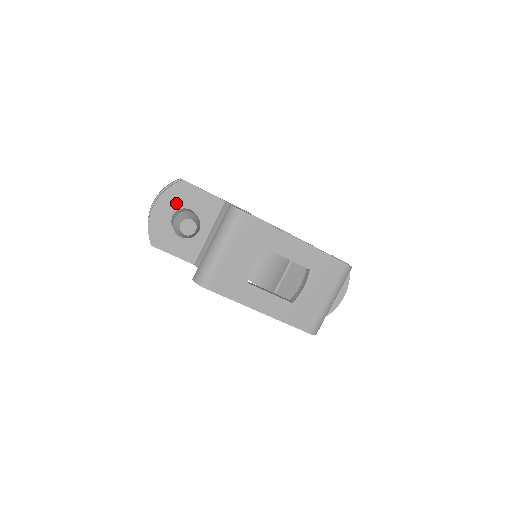
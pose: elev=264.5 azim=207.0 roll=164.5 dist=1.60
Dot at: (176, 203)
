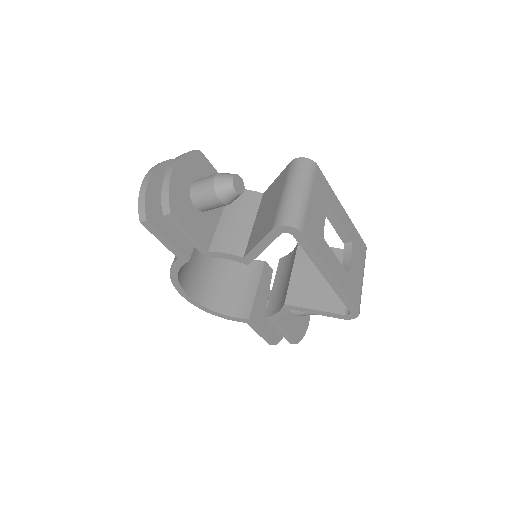
Dot at: (194, 172)
